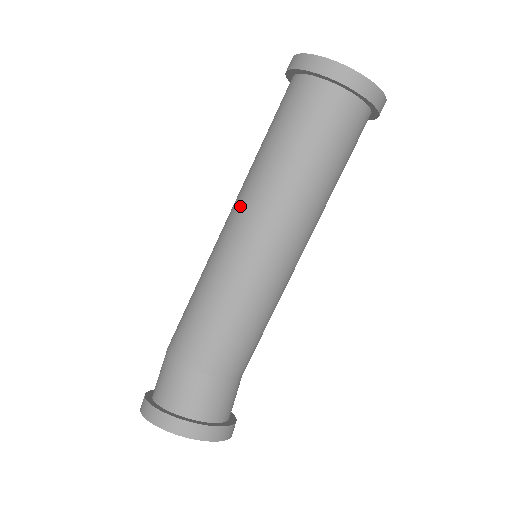
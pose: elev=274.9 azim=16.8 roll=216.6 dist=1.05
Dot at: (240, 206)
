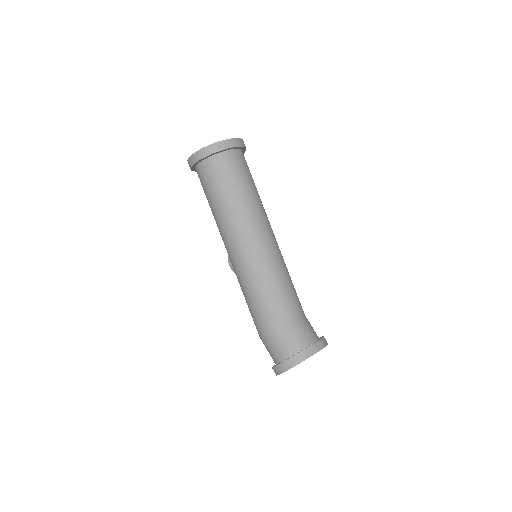
Dot at: (229, 240)
